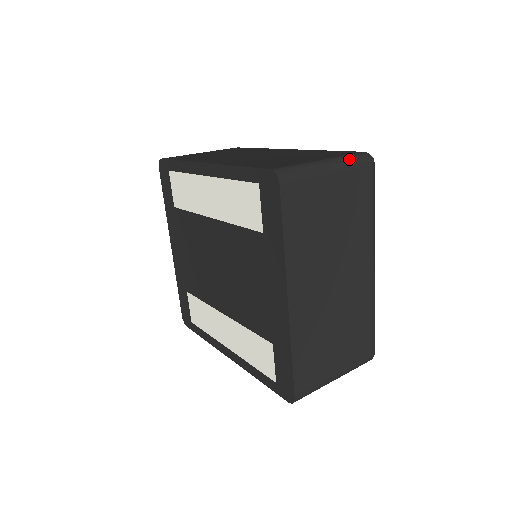
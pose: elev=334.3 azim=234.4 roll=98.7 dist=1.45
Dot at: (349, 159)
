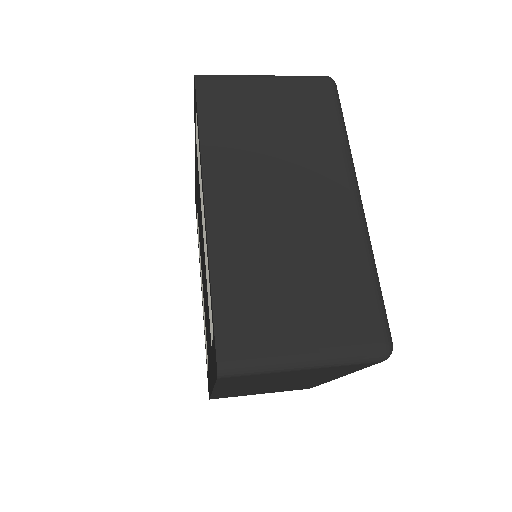
Dot at: (346, 359)
